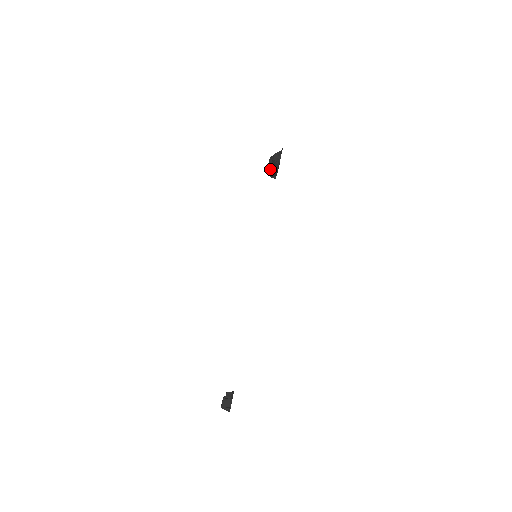
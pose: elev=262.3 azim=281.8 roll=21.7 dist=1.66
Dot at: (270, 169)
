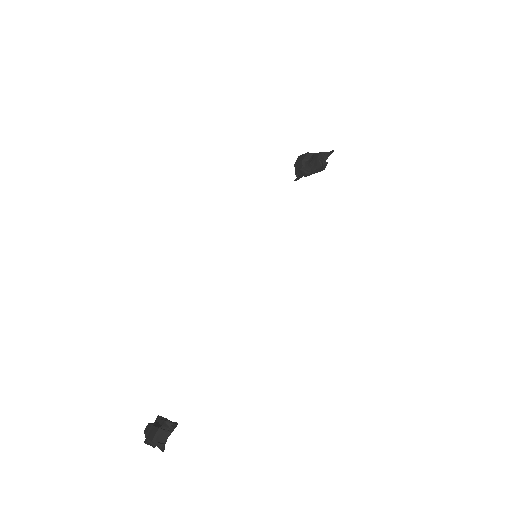
Dot at: (303, 165)
